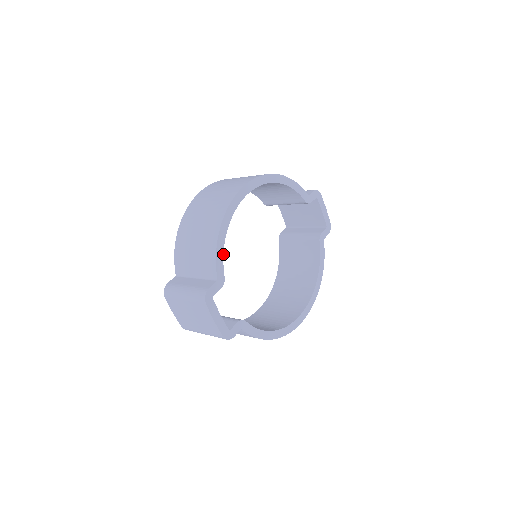
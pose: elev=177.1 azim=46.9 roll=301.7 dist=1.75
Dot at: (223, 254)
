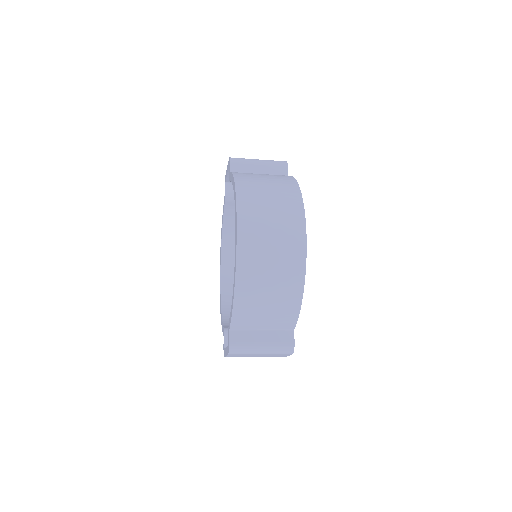
Dot at: occluded
